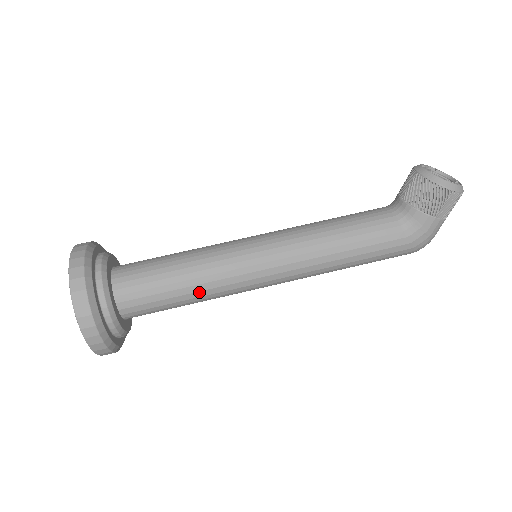
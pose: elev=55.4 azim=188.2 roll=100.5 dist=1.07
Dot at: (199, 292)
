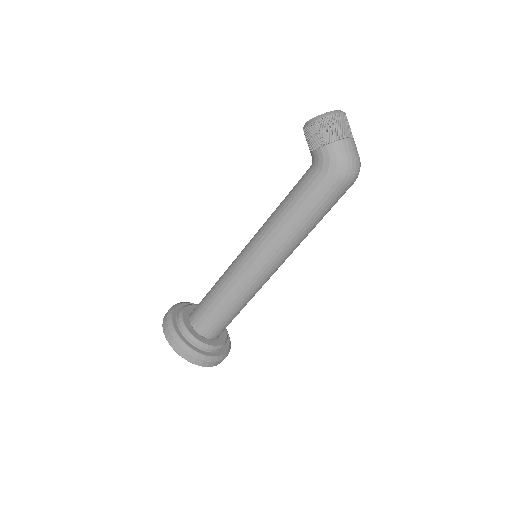
Dot at: (226, 296)
